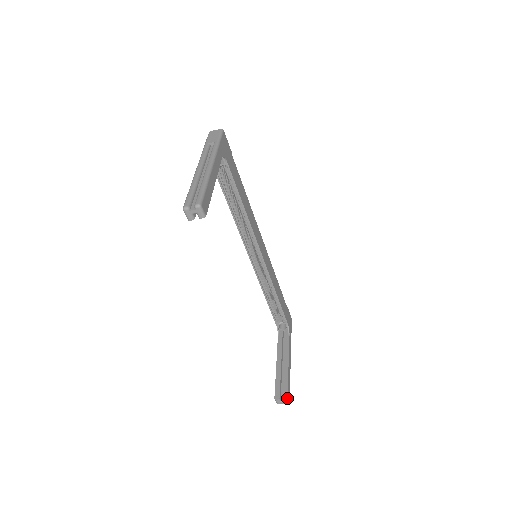
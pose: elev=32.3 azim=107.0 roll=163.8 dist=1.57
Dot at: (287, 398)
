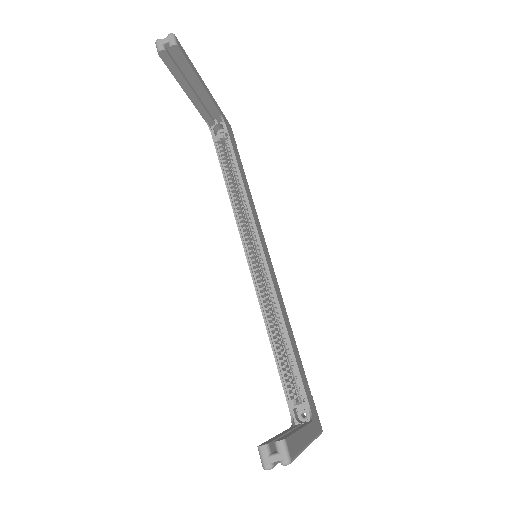
Dot at: (284, 441)
